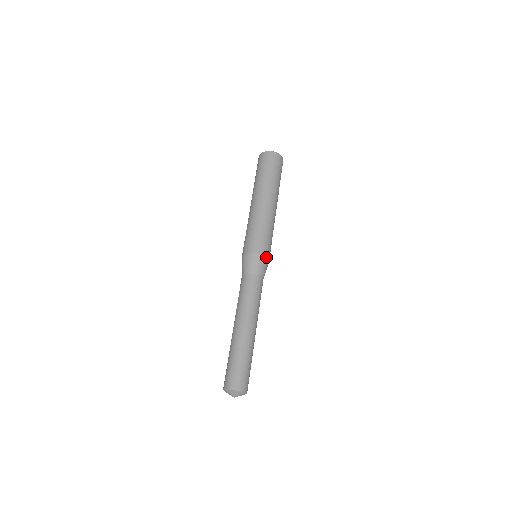
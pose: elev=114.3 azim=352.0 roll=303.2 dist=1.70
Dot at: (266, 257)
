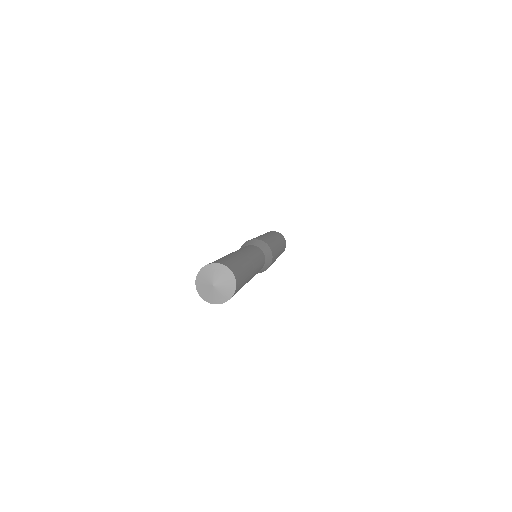
Dot at: (268, 245)
